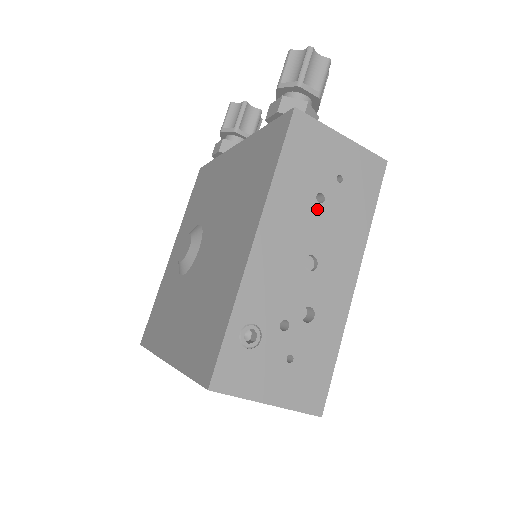
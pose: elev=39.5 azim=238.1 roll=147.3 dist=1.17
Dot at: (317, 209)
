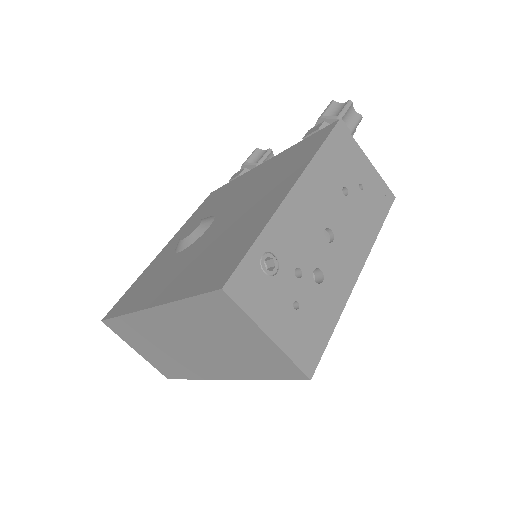
Dot at: (341, 198)
